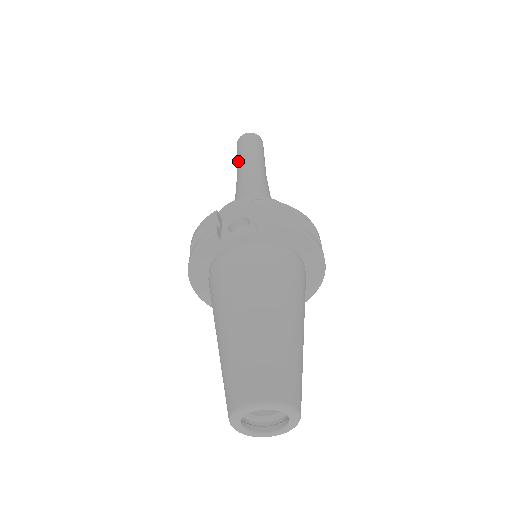
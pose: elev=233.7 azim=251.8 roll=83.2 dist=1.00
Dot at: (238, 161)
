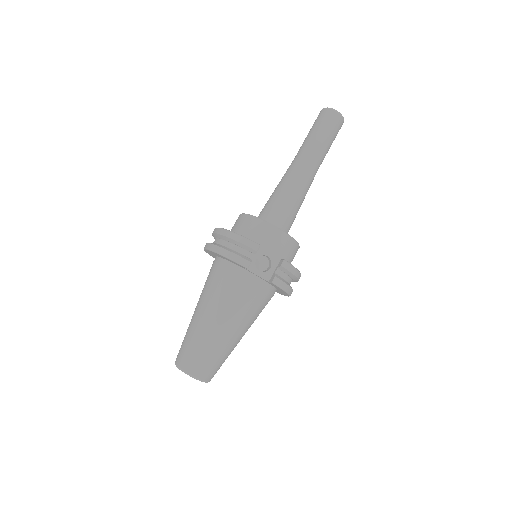
Dot at: (310, 143)
